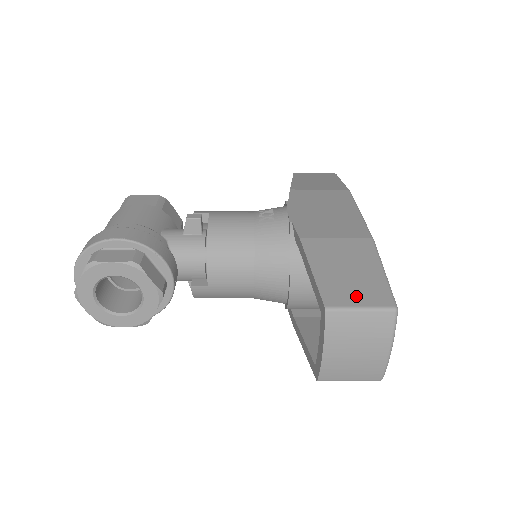
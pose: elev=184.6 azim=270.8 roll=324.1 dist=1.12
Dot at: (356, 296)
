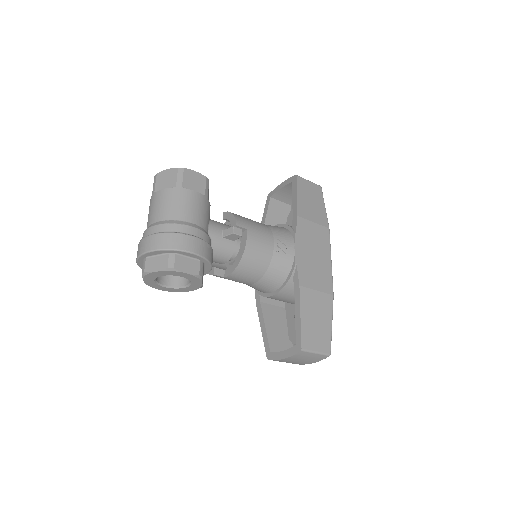
Dot at: (316, 343)
